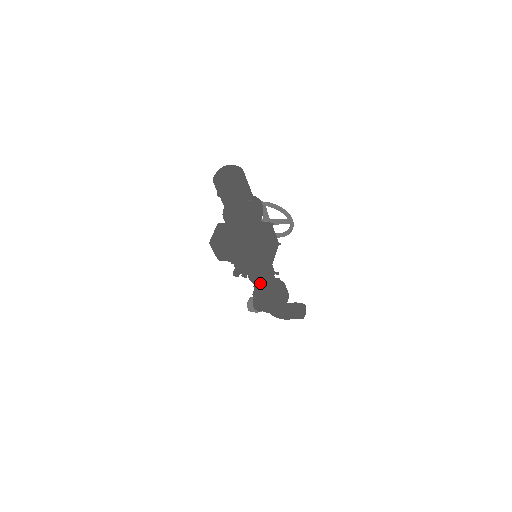
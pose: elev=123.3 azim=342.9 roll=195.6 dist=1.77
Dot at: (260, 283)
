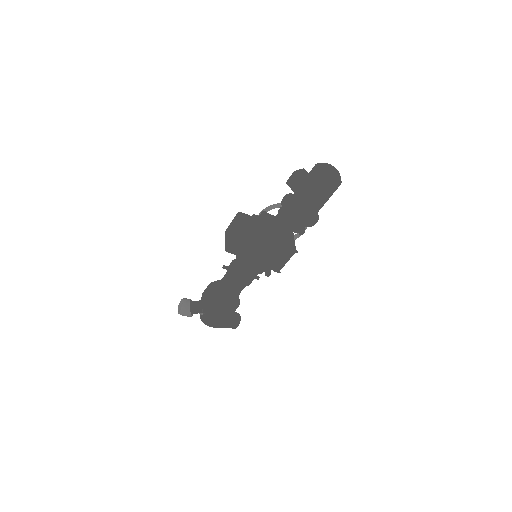
Dot at: (244, 285)
